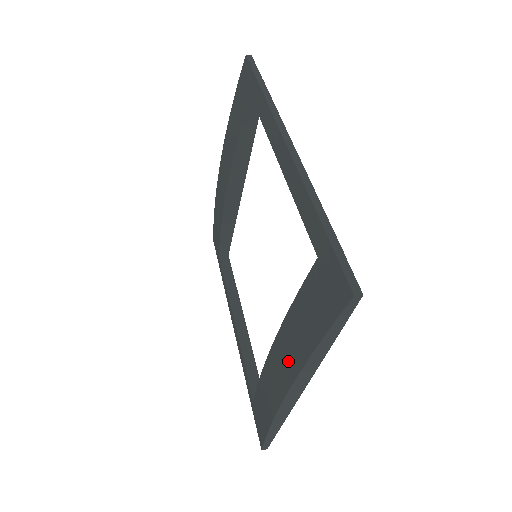
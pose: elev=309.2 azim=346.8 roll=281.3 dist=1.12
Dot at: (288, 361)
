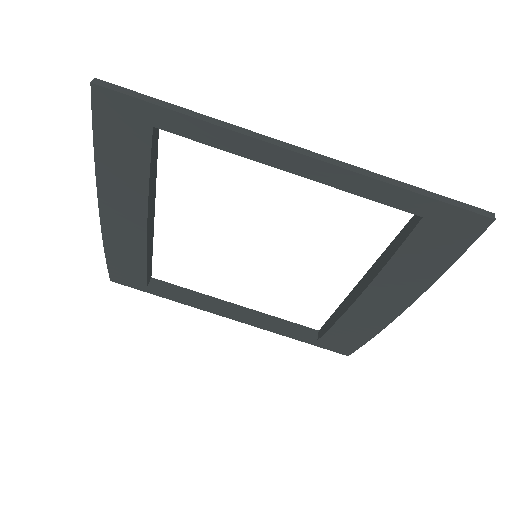
Dot at: (399, 294)
